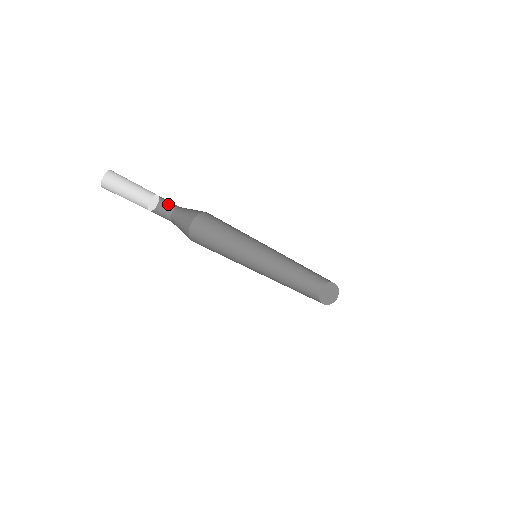
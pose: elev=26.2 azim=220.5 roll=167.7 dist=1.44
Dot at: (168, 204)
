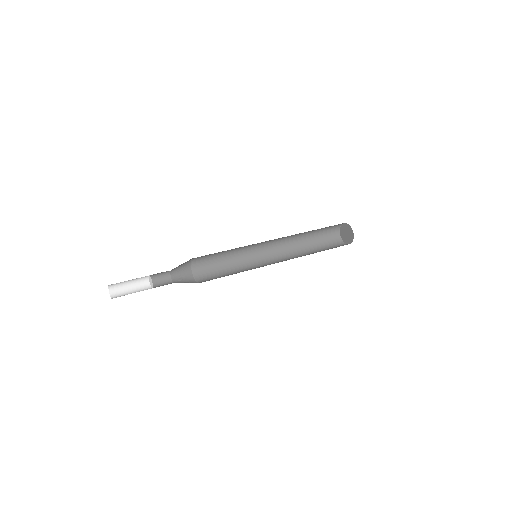
Dot at: occluded
